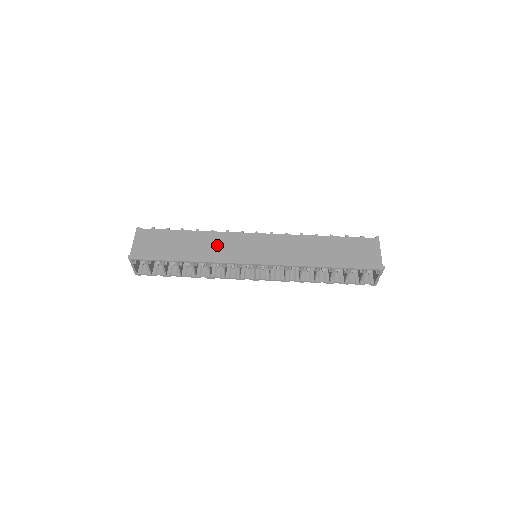
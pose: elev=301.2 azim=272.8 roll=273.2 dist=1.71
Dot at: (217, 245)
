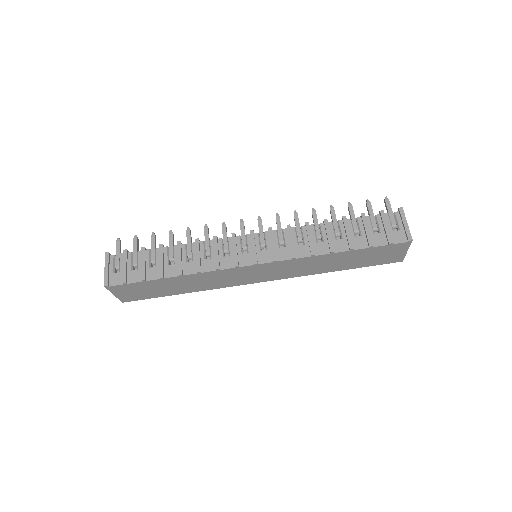
Dot at: (212, 280)
